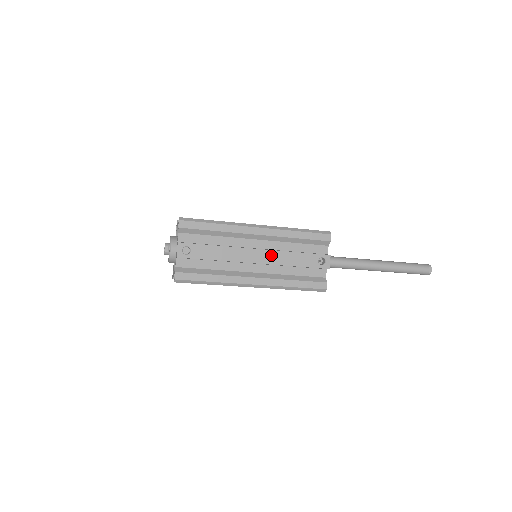
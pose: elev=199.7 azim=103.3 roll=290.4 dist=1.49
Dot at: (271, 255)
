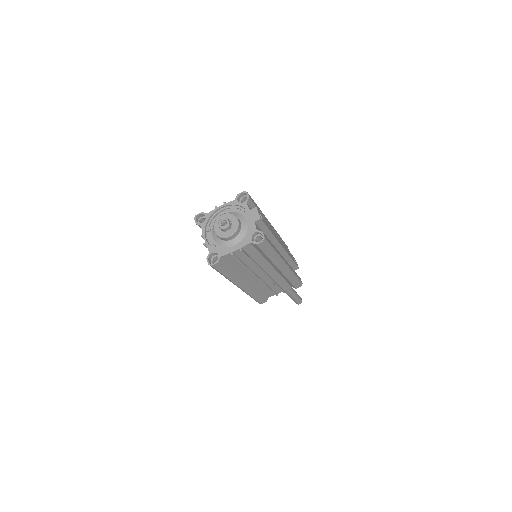
Dot at: (283, 245)
